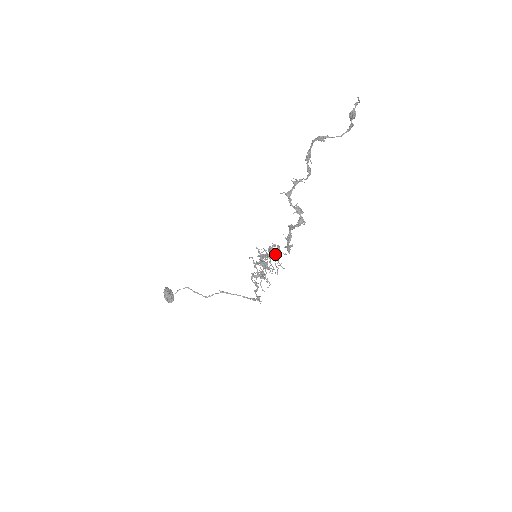
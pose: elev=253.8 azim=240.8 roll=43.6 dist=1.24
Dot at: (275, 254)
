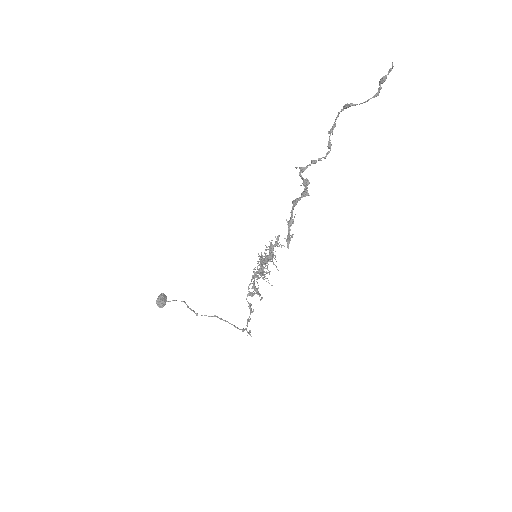
Dot at: (272, 244)
